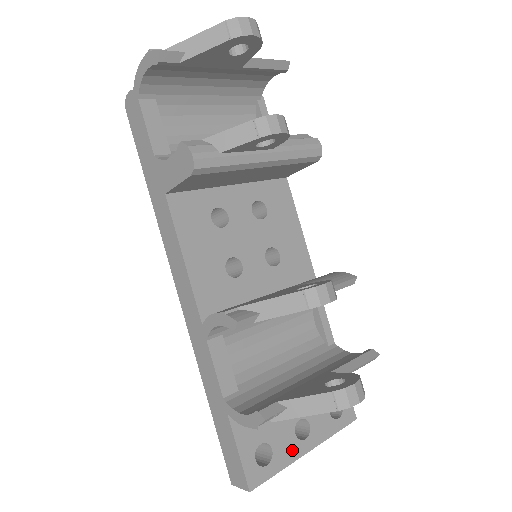
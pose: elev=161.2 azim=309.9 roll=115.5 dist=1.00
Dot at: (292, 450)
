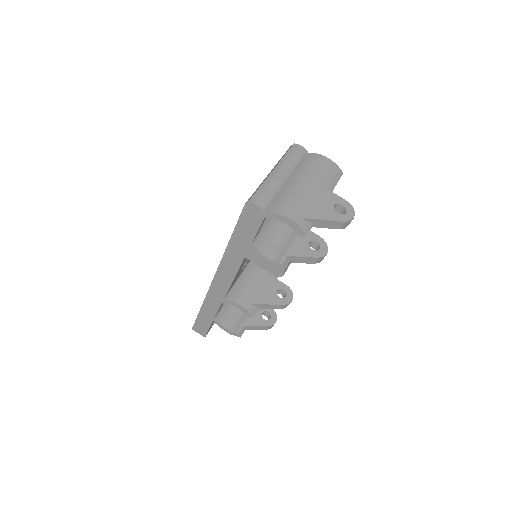
Dot at: occluded
